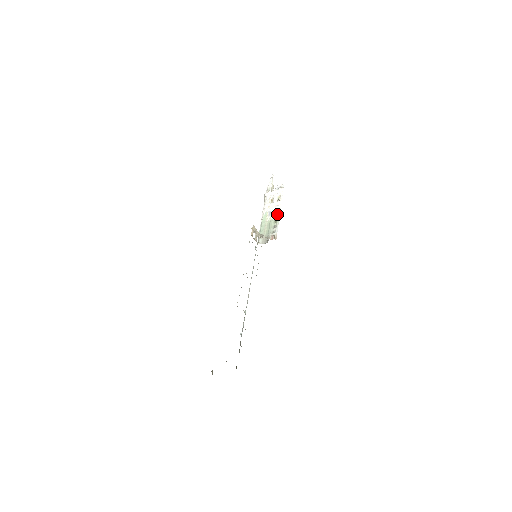
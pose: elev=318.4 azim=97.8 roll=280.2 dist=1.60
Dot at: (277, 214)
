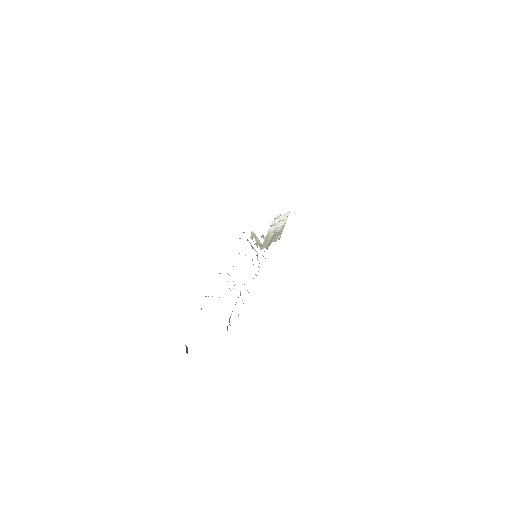
Dot at: (282, 227)
